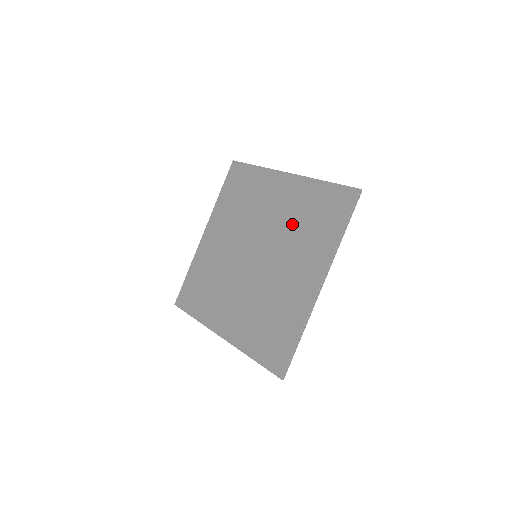
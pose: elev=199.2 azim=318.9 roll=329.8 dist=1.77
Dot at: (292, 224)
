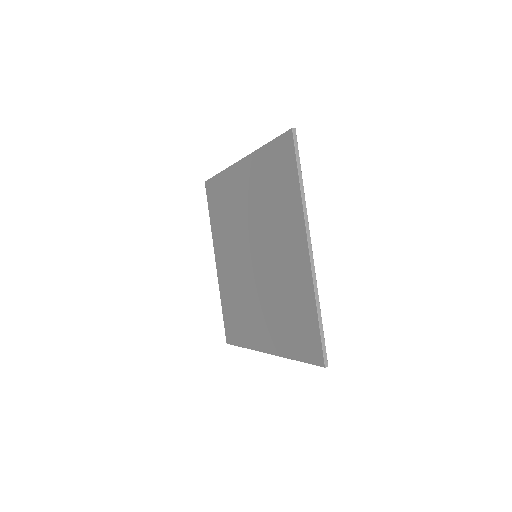
Dot at: (281, 291)
